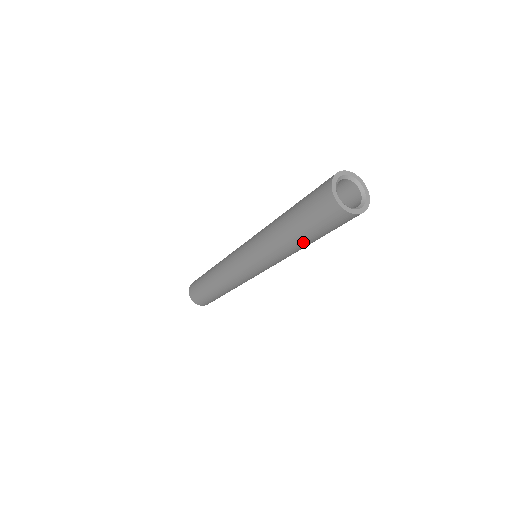
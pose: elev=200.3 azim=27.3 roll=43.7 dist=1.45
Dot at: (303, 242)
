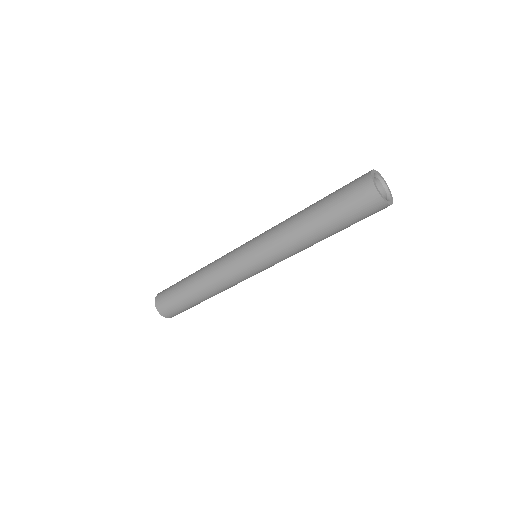
Dot at: (320, 227)
